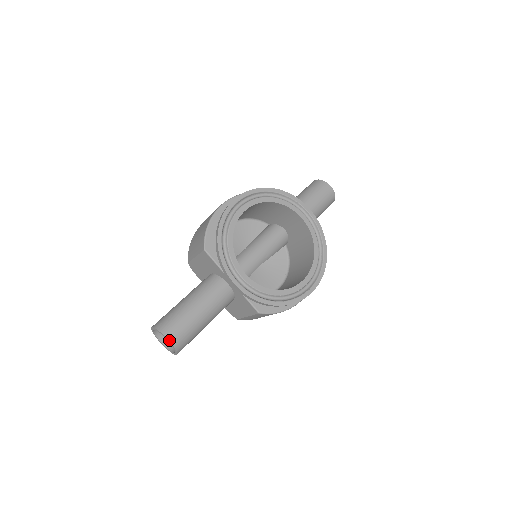
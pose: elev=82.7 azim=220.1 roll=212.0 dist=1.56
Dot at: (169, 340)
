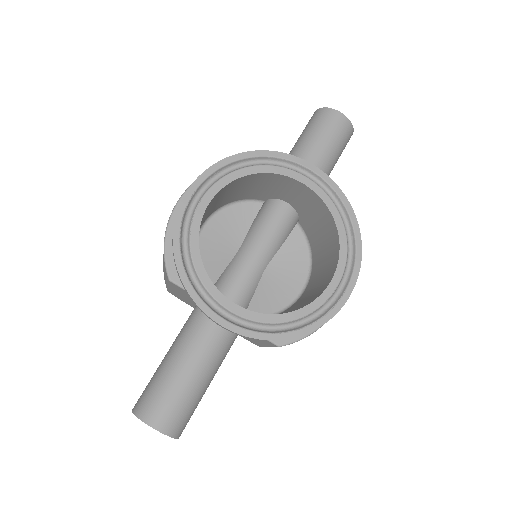
Dot at: (156, 429)
